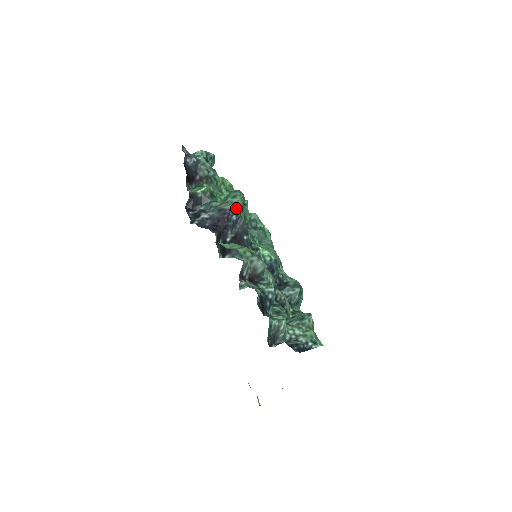
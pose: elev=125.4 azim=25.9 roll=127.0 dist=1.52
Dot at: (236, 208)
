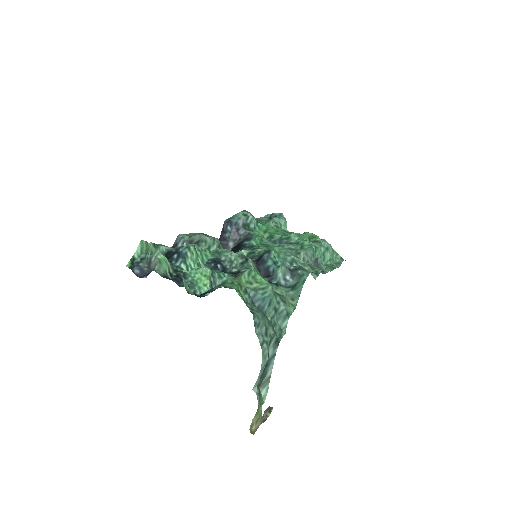
Dot at: (230, 220)
